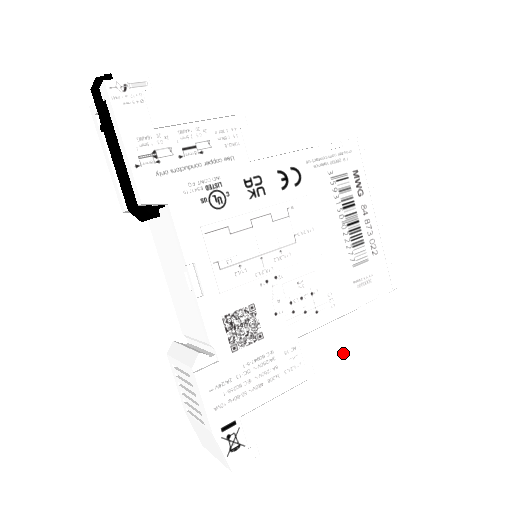
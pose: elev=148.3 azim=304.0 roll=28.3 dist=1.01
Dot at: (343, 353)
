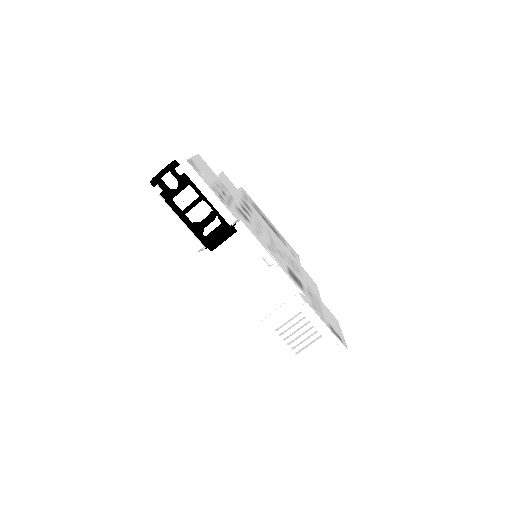
Dot at: (316, 288)
